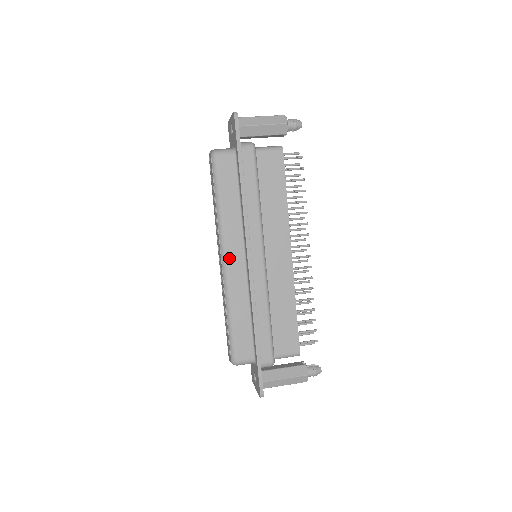
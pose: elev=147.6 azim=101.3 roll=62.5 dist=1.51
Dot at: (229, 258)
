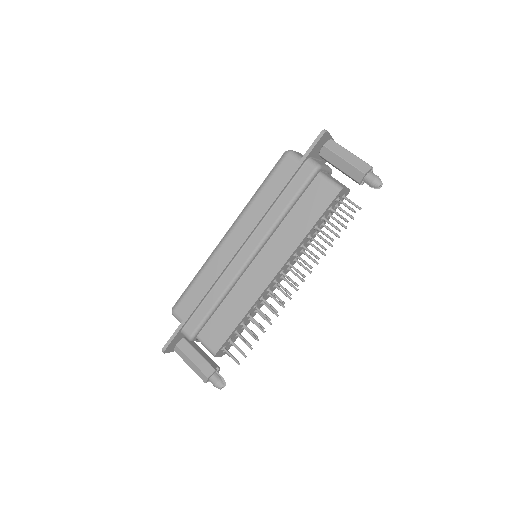
Dot at: (231, 236)
